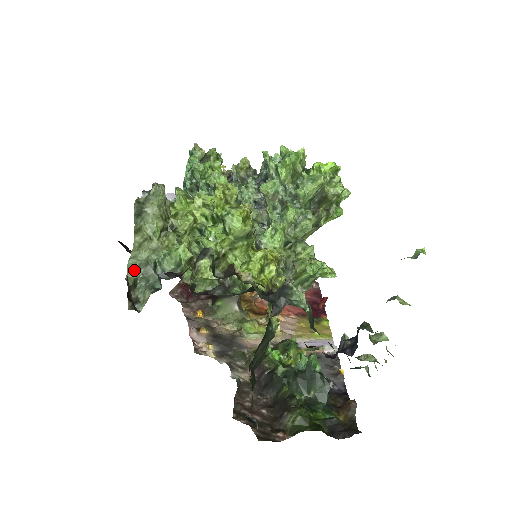
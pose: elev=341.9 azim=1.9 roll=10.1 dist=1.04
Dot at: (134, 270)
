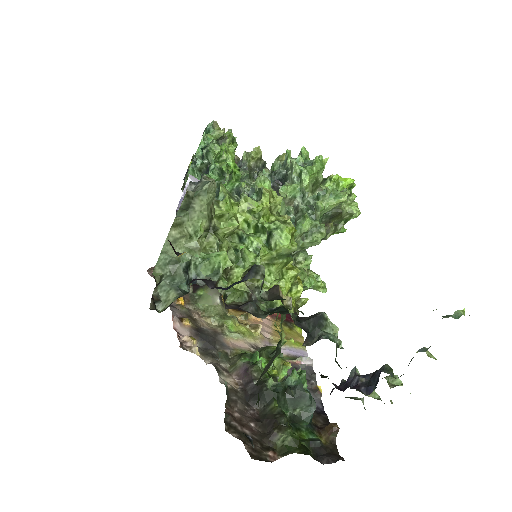
Dot at: (162, 266)
